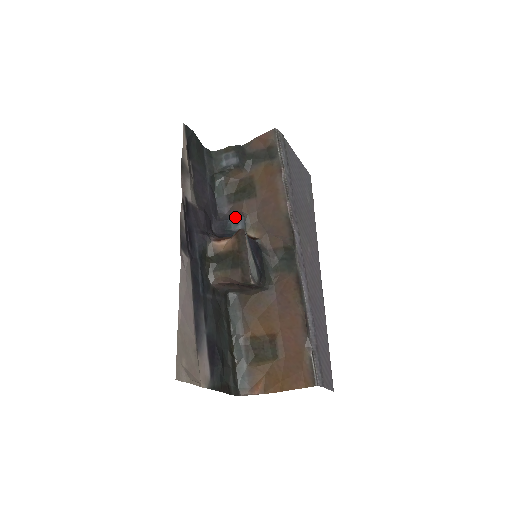
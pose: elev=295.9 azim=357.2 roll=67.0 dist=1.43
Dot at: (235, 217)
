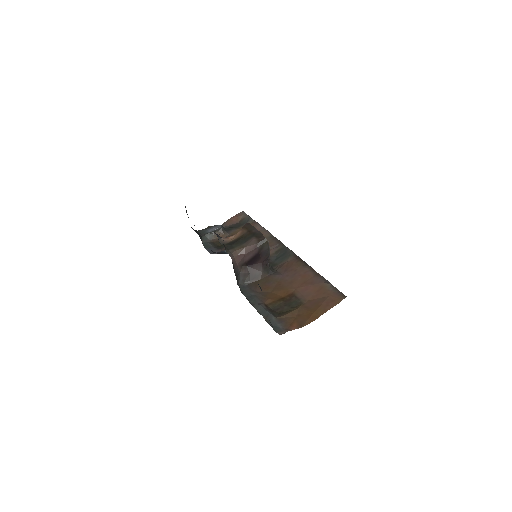
Dot at: occluded
